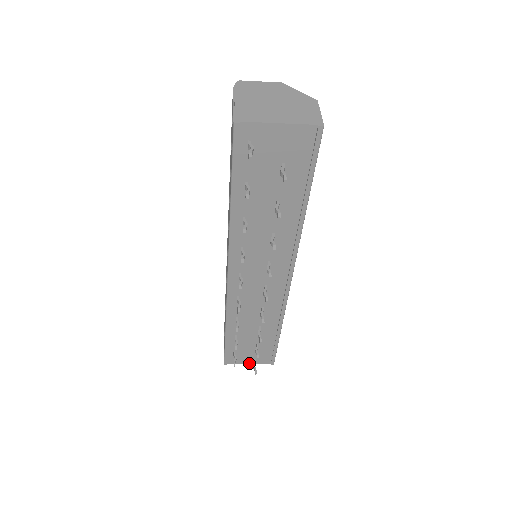
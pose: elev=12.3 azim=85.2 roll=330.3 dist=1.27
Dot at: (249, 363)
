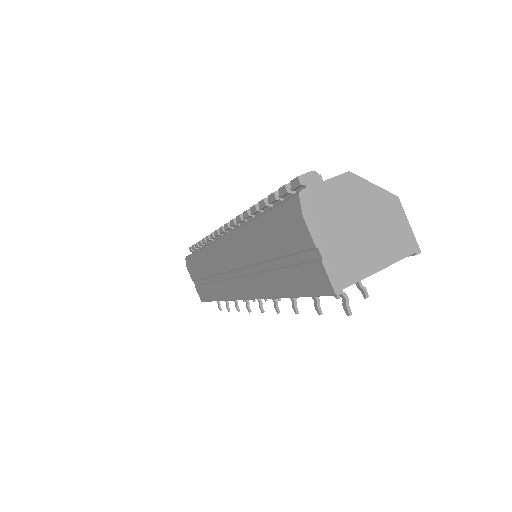
Dot at: occluded
